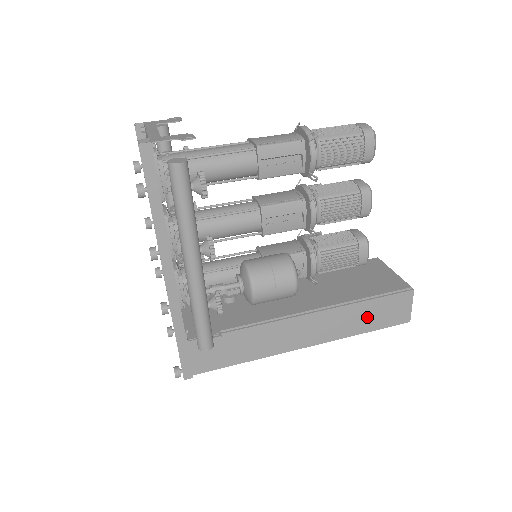
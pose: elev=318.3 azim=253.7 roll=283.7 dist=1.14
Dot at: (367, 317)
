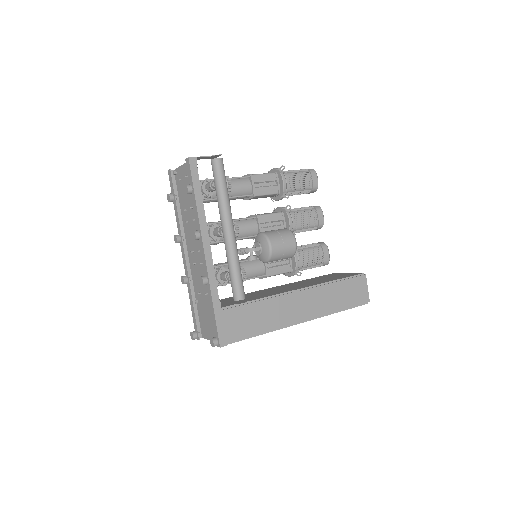
Dot at: (340, 296)
